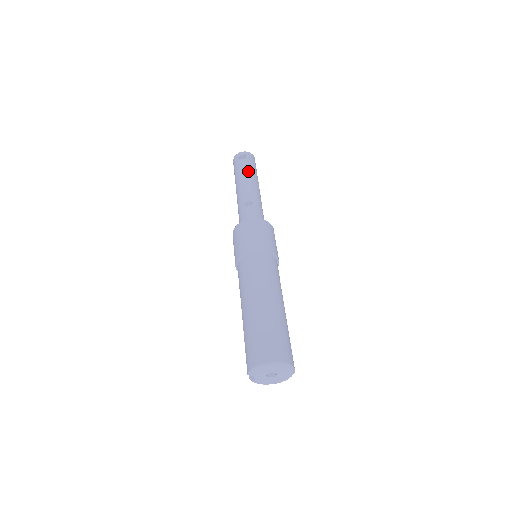
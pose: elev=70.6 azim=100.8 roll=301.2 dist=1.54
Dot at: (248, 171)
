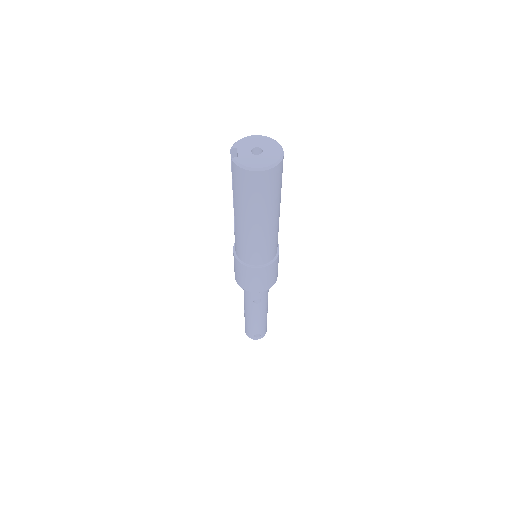
Dot at: occluded
